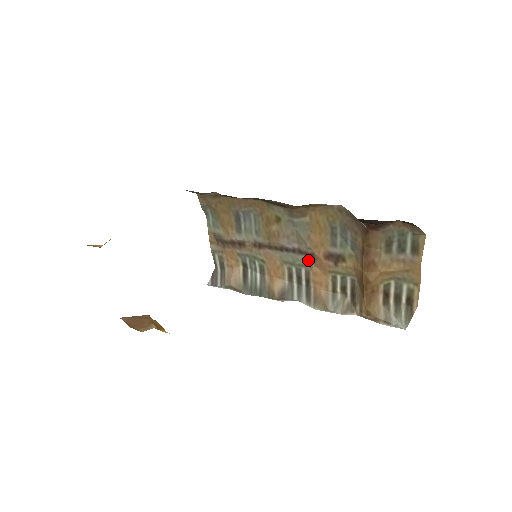
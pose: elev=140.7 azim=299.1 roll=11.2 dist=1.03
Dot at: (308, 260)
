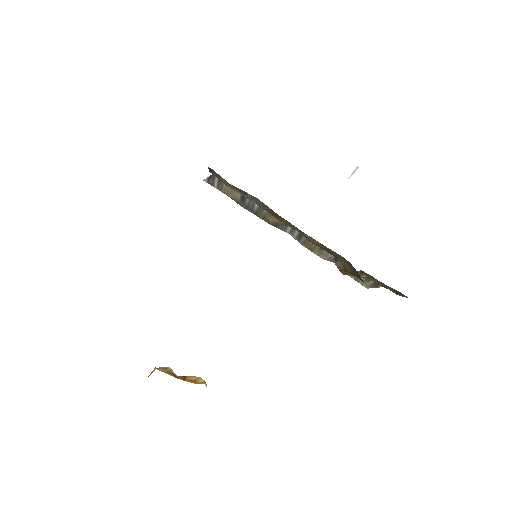
Dot at: occluded
